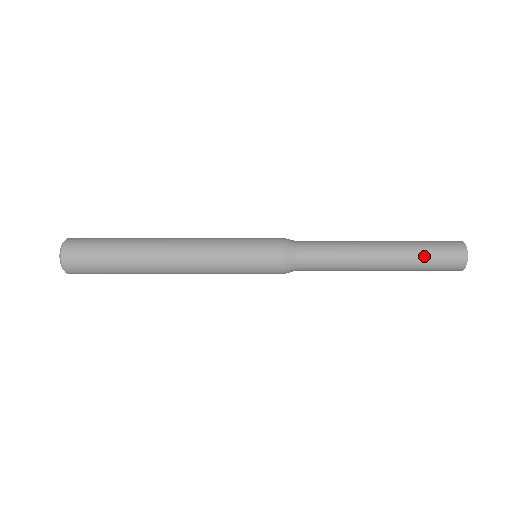
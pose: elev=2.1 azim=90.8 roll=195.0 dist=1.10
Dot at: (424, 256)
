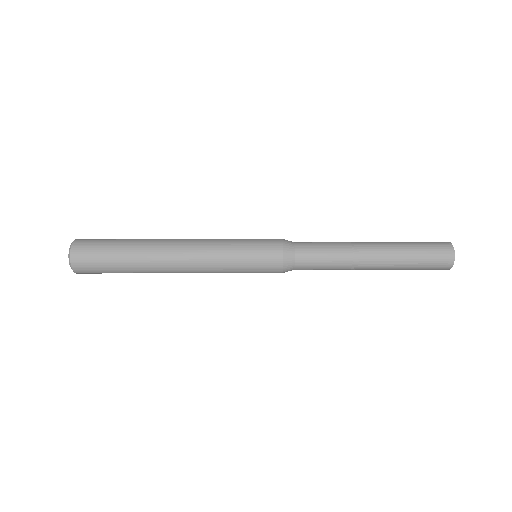
Dot at: (412, 267)
